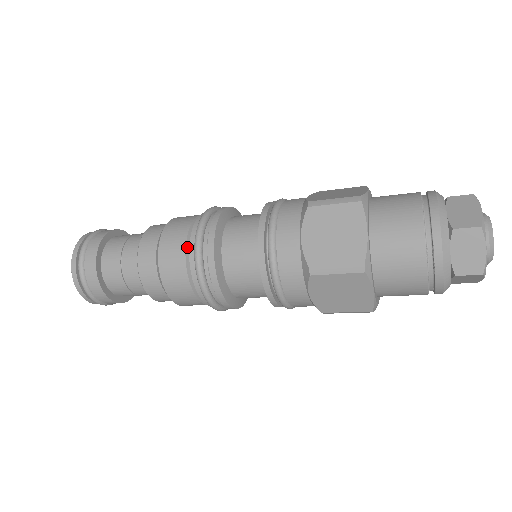
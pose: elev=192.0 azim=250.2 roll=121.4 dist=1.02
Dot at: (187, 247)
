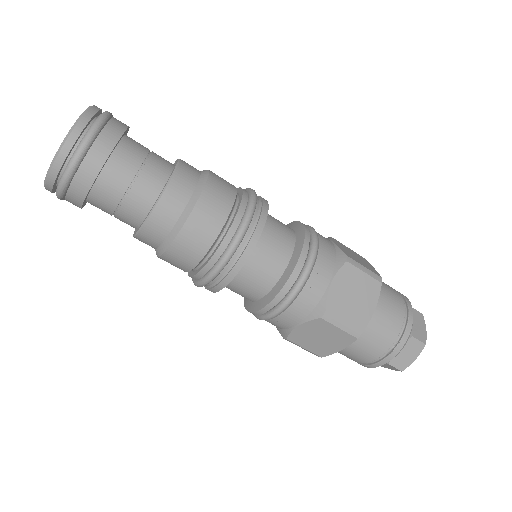
Dot at: (227, 220)
